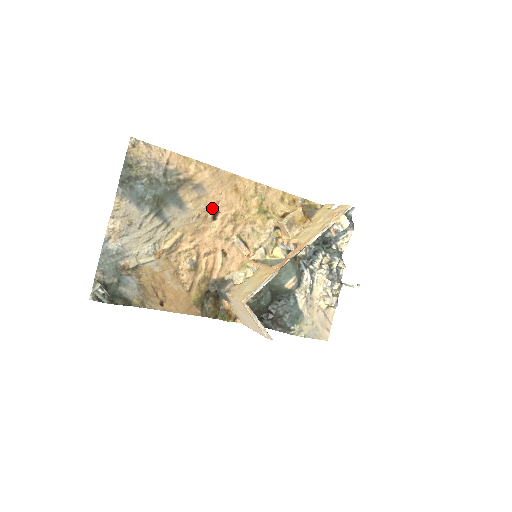
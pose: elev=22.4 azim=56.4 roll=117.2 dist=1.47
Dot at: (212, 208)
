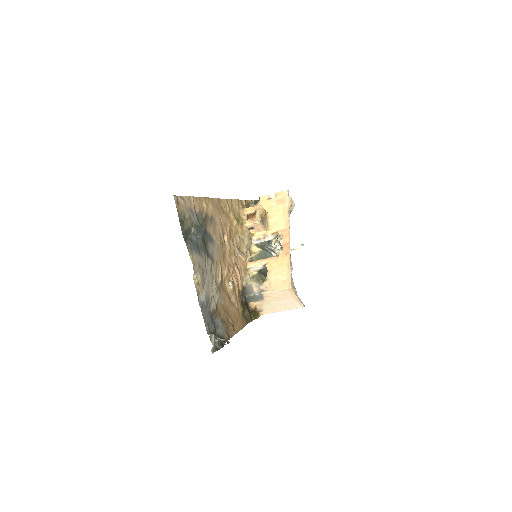
Dot at: (222, 233)
